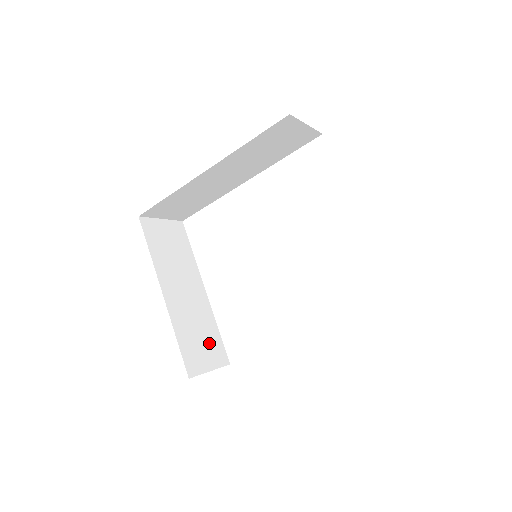
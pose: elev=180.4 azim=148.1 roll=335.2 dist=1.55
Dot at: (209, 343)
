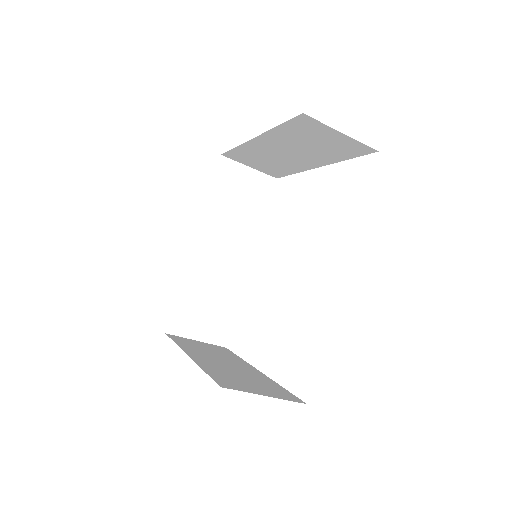
Dot at: (263, 386)
